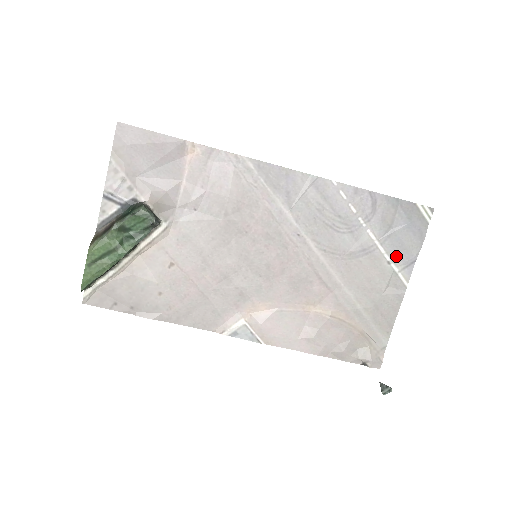
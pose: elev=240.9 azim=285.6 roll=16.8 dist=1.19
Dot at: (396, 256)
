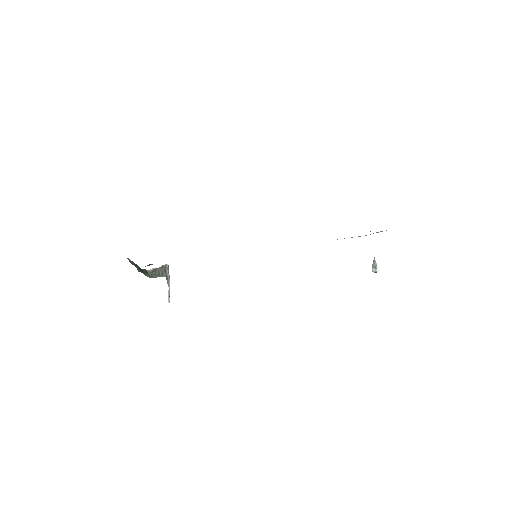
Dot at: occluded
